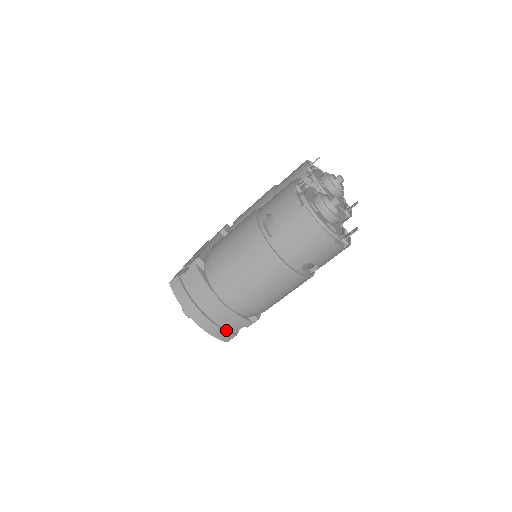
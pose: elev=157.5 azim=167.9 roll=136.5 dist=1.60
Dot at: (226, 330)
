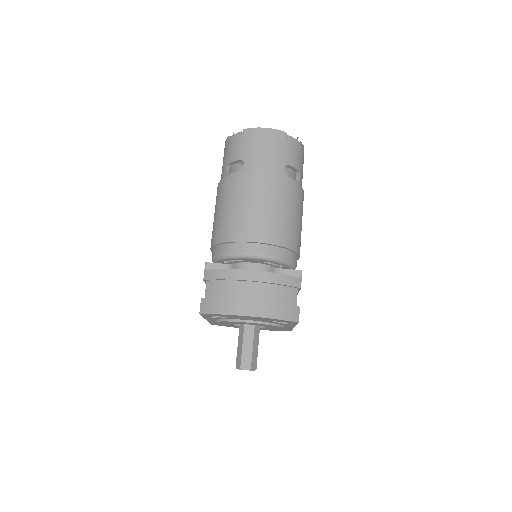
Dot at: (285, 305)
